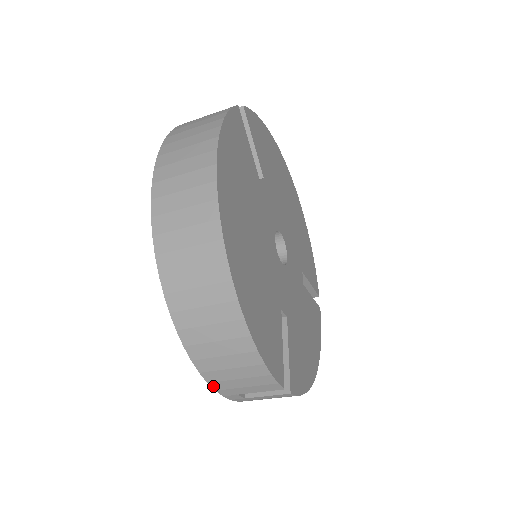
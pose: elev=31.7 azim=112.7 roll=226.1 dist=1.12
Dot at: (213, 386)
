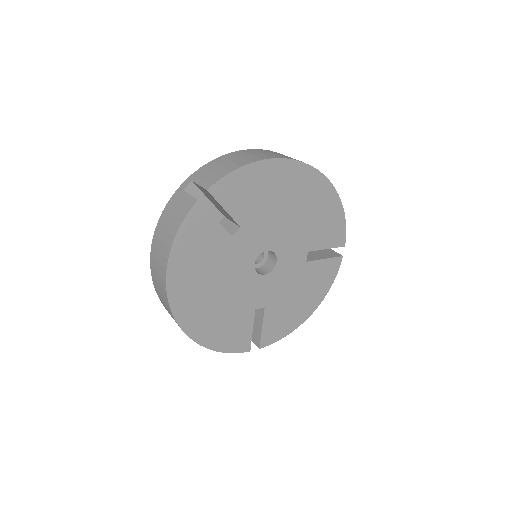
Dot at: occluded
